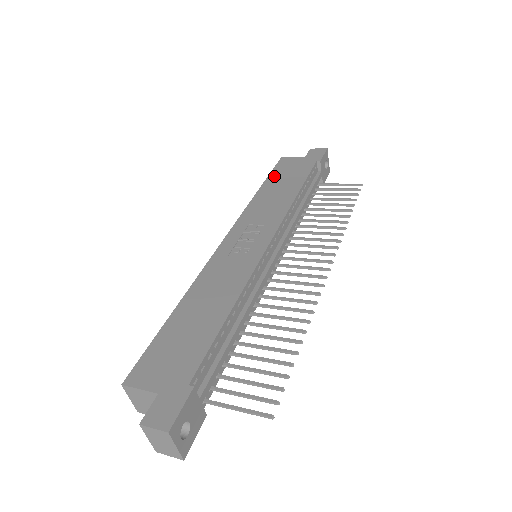
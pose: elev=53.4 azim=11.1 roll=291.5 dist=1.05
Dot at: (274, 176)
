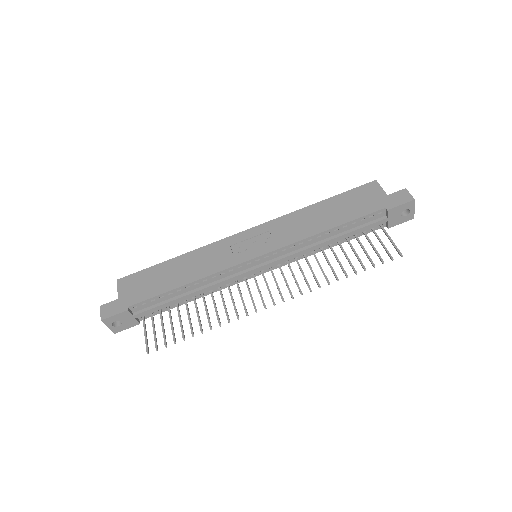
Dot at: (342, 198)
